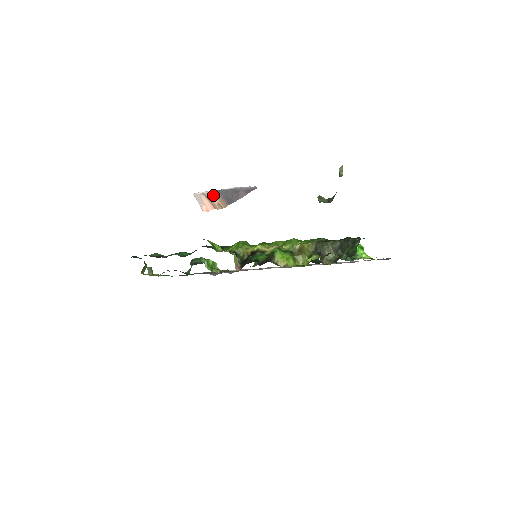
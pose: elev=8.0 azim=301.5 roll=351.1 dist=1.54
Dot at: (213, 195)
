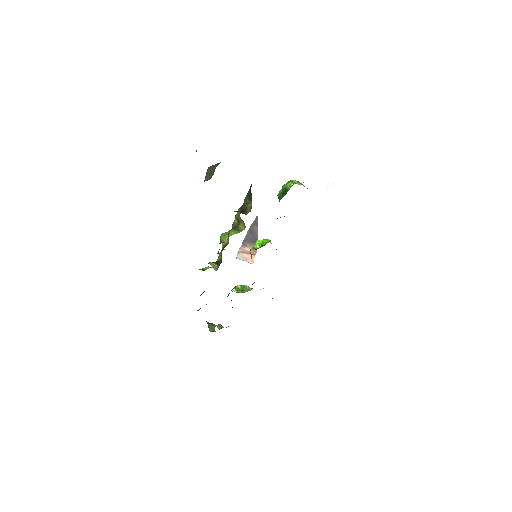
Dot at: (243, 247)
